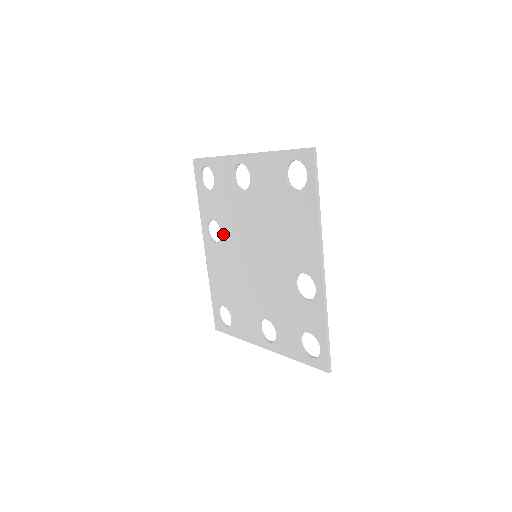
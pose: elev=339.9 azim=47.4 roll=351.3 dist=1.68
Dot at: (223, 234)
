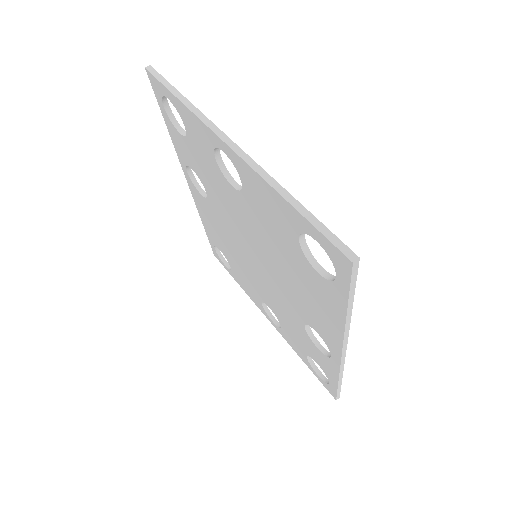
Dot at: (210, 198)
